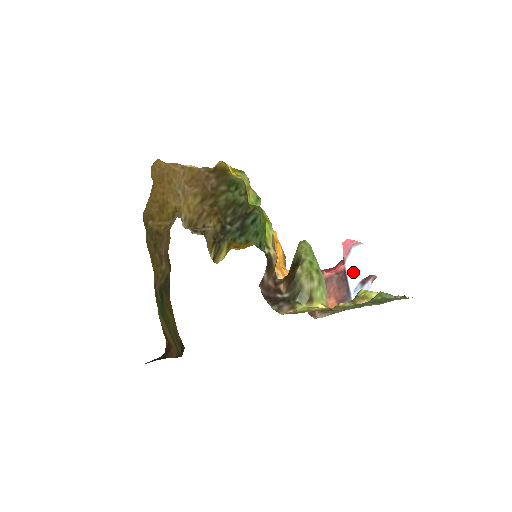
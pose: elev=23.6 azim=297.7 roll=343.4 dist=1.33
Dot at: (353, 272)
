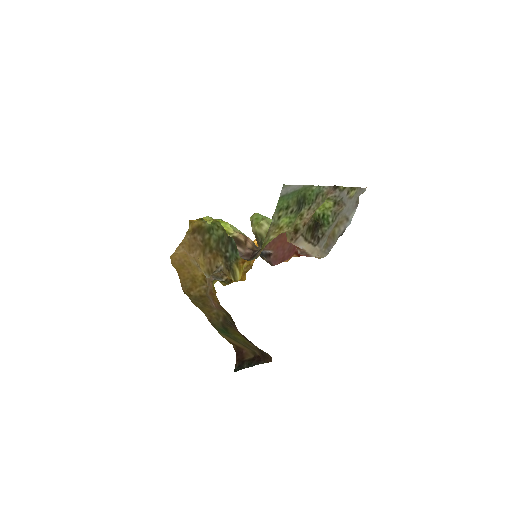
Dot at: occluded
